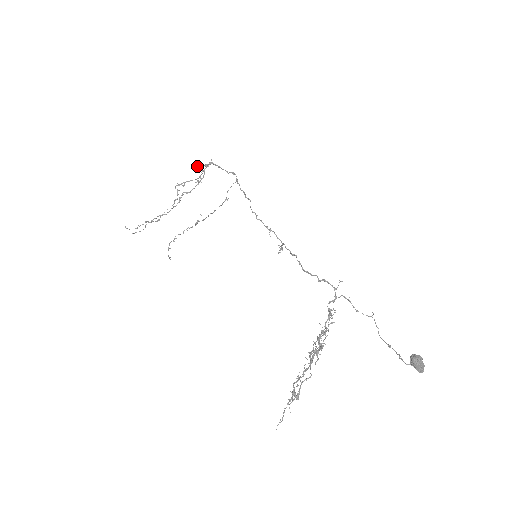
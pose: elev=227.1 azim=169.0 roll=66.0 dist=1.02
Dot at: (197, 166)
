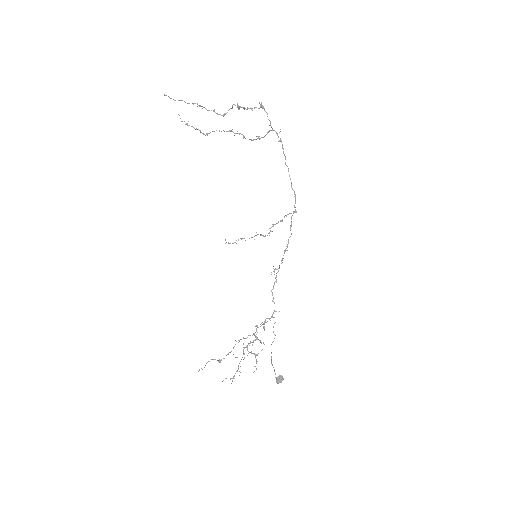
Dot at: occluded
